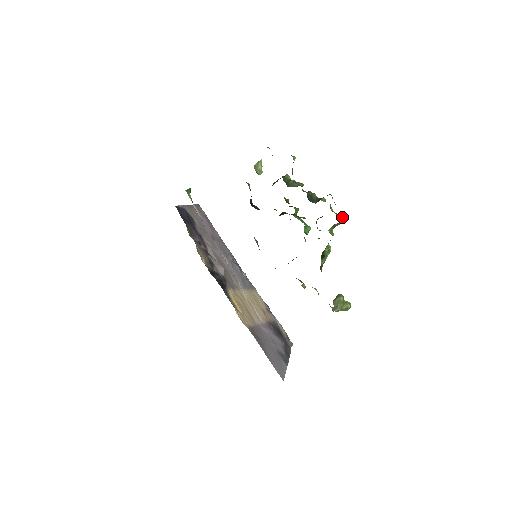
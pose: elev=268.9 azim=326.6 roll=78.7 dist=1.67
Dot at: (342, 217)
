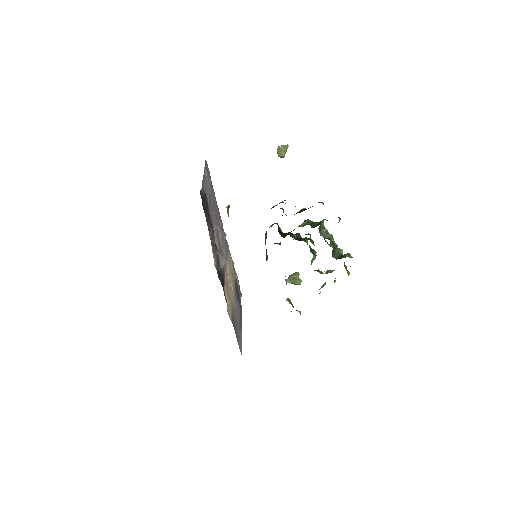
Dot at: occluded
